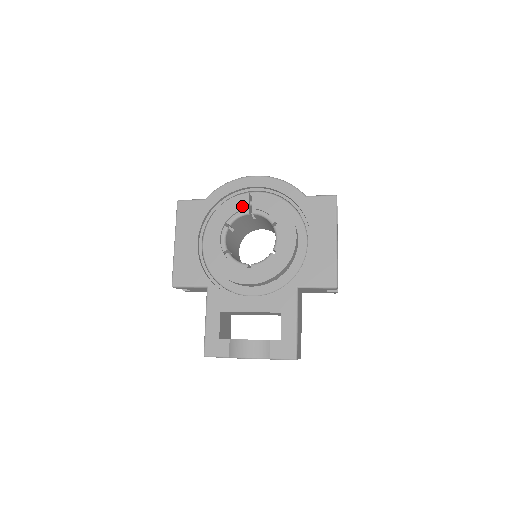
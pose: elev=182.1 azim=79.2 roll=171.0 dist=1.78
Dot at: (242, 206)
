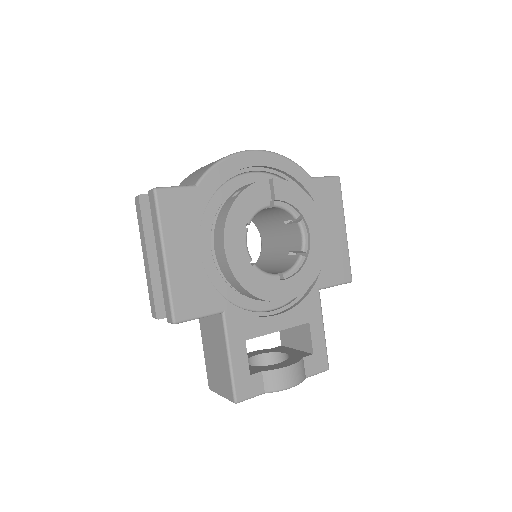
Dot at: (263, 197)
